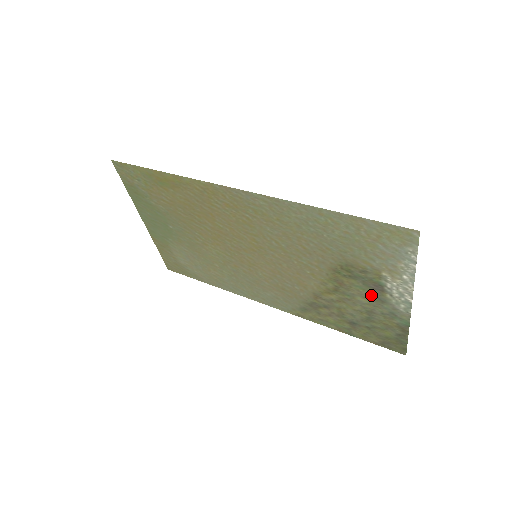
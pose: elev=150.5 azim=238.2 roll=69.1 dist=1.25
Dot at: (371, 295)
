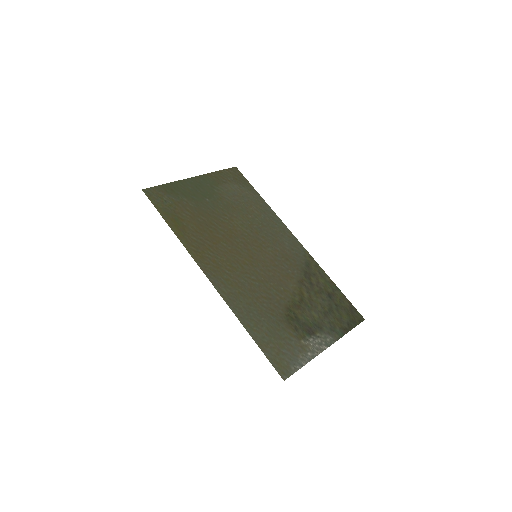
Dot at: (314, 323)
